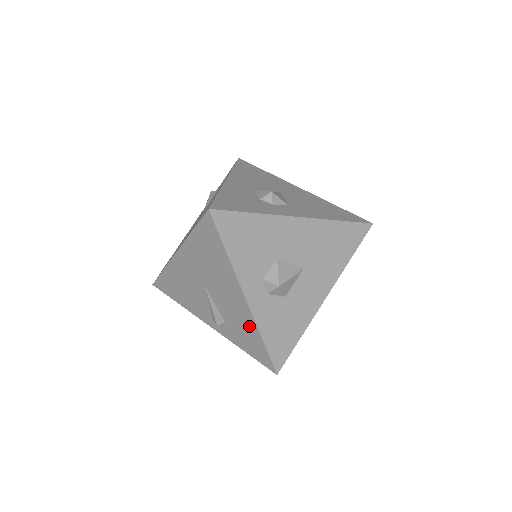
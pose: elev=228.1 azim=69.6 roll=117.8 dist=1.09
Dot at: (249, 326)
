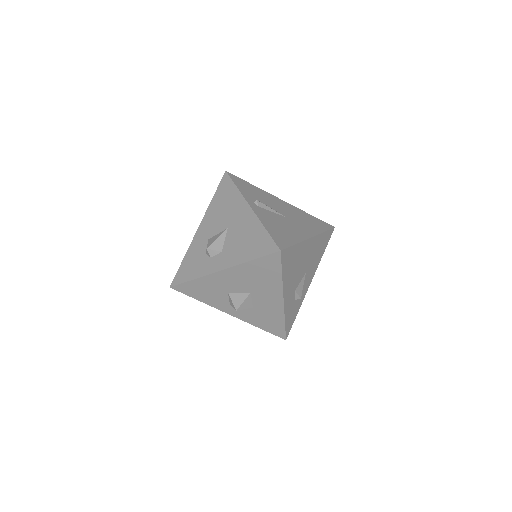
Dot at: occluded
